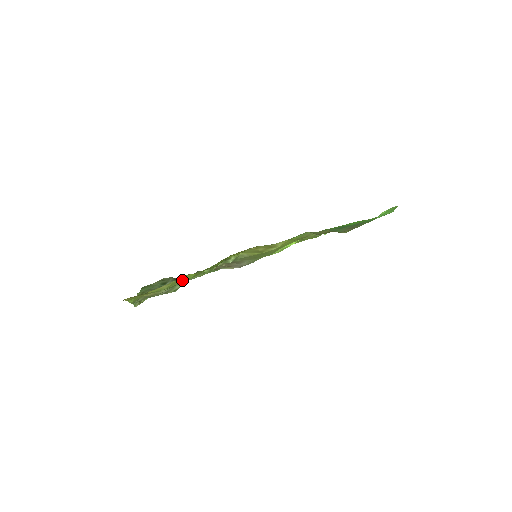
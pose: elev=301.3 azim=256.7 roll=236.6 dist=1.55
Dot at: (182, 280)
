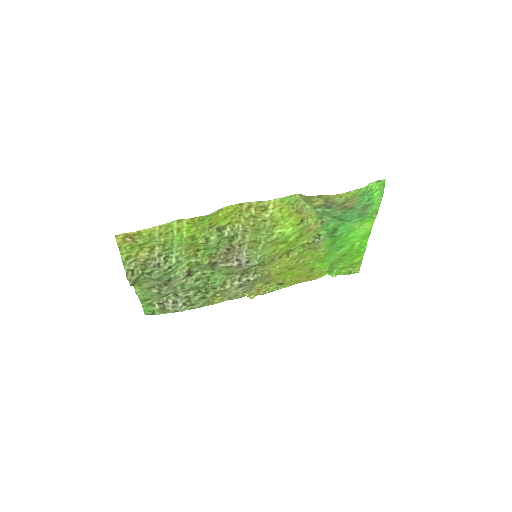
Dot at: (175, 233)
